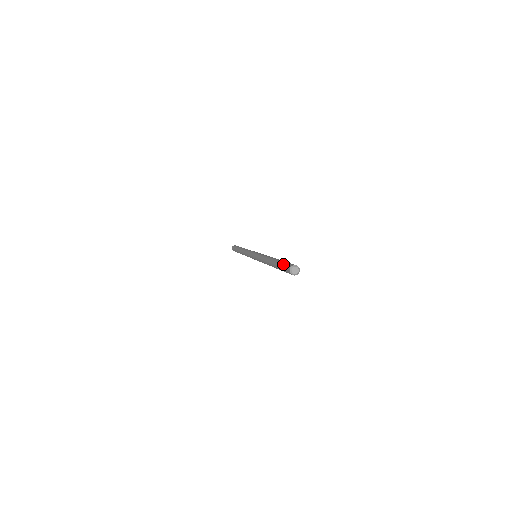
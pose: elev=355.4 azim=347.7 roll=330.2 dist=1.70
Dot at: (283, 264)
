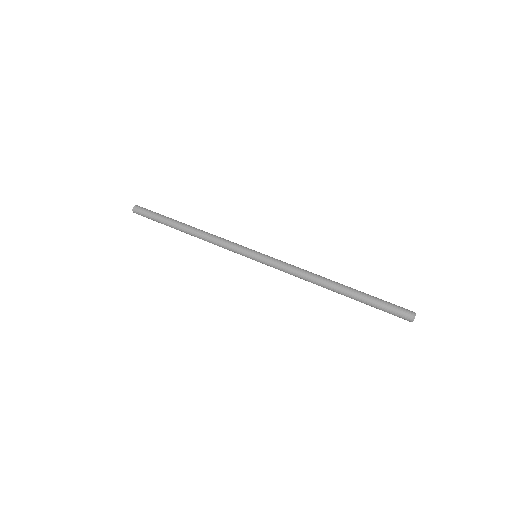
Dot at: (389, 304)
